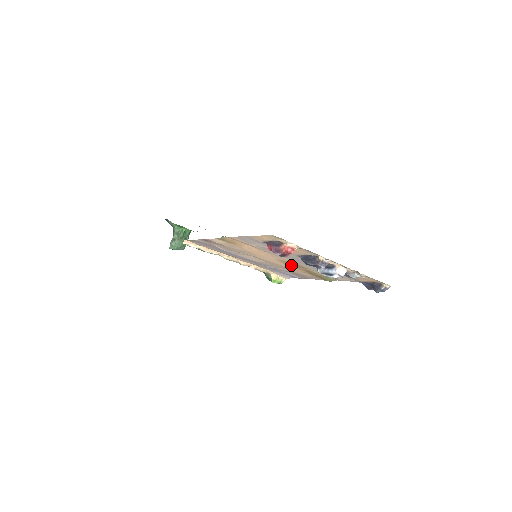
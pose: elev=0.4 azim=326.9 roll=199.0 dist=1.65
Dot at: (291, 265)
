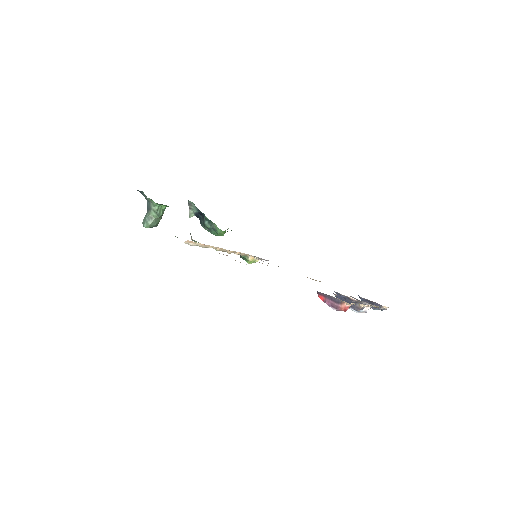
Dot at: occluded
